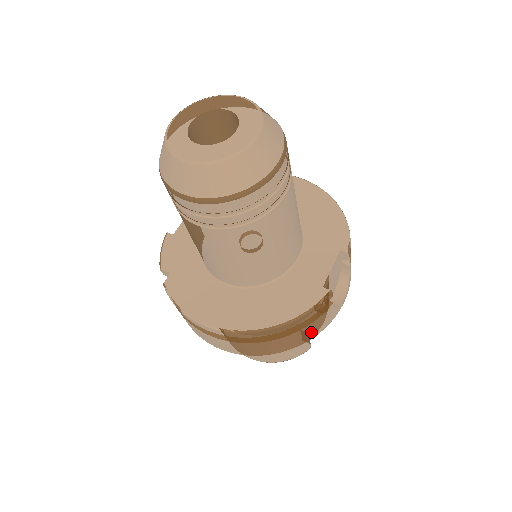
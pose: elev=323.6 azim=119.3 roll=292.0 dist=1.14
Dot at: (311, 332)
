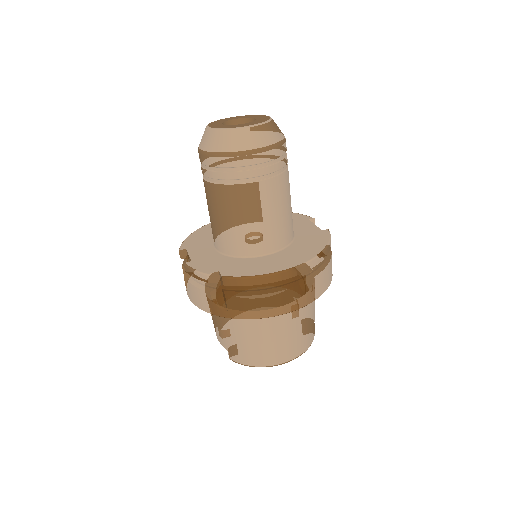
Dot at: (331, 269)
